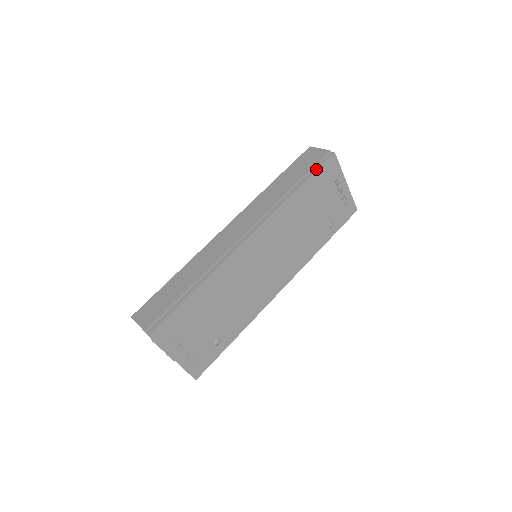
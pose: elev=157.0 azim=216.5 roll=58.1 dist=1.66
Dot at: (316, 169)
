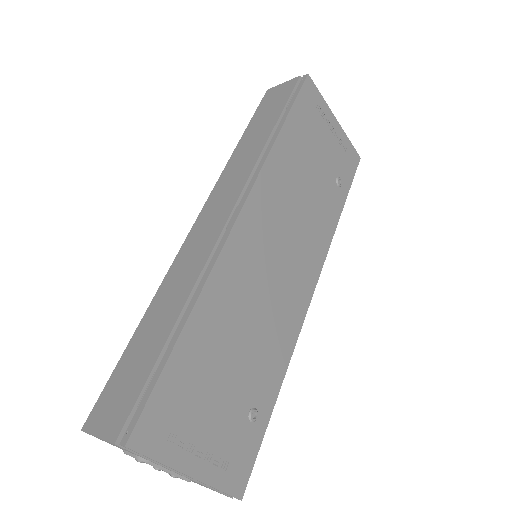
Dot at: (294, 99)
